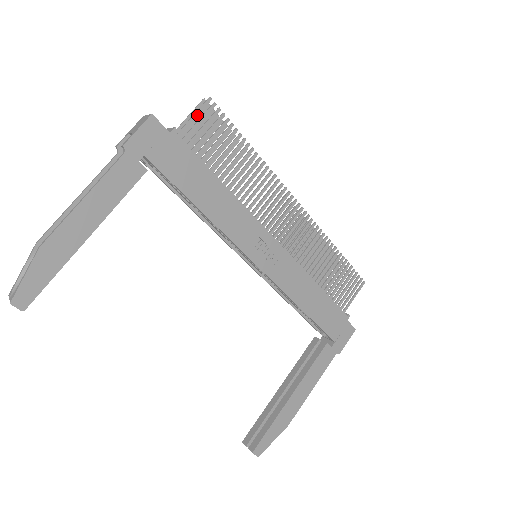
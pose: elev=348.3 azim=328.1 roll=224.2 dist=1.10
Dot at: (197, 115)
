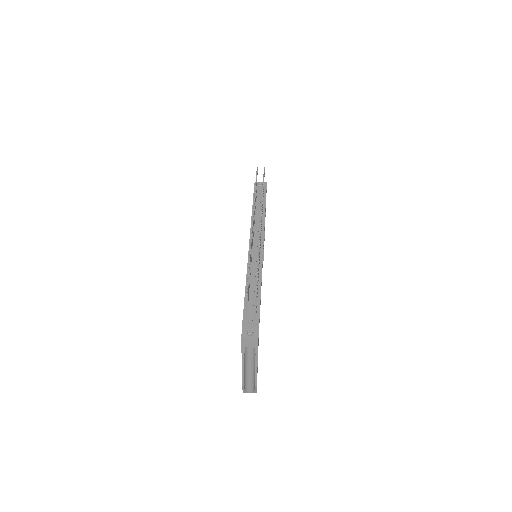
Dot at: (256, 307)
